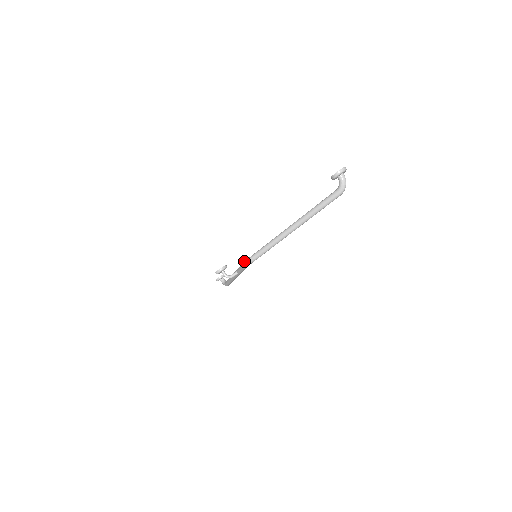
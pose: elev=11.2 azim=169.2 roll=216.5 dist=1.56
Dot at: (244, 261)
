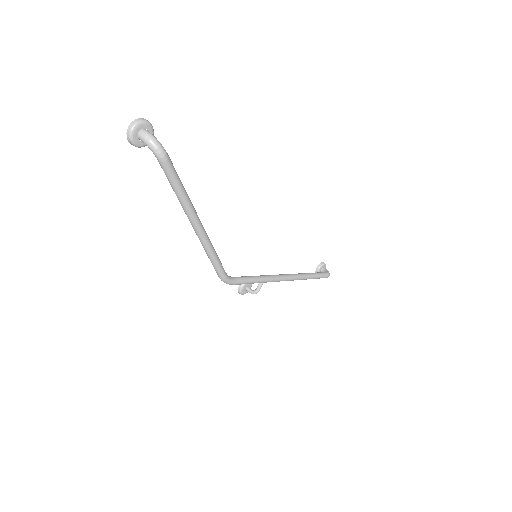
Dot at: occluded
